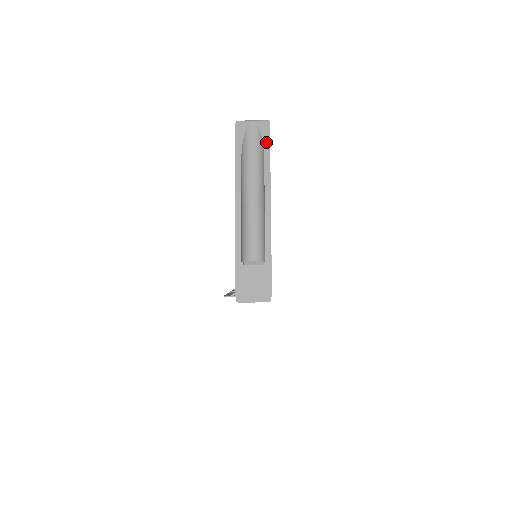
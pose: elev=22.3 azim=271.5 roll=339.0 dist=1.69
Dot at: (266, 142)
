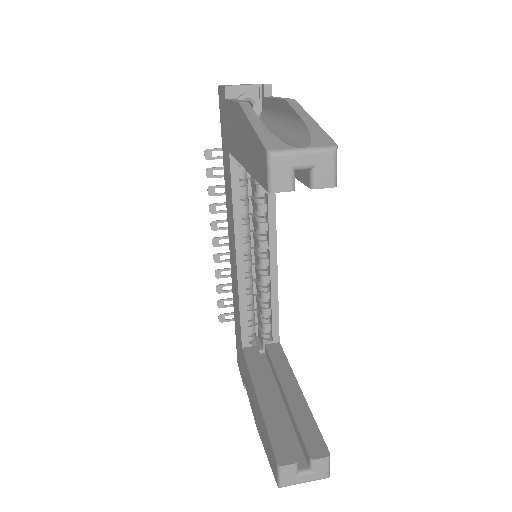
Dot at: occluded
